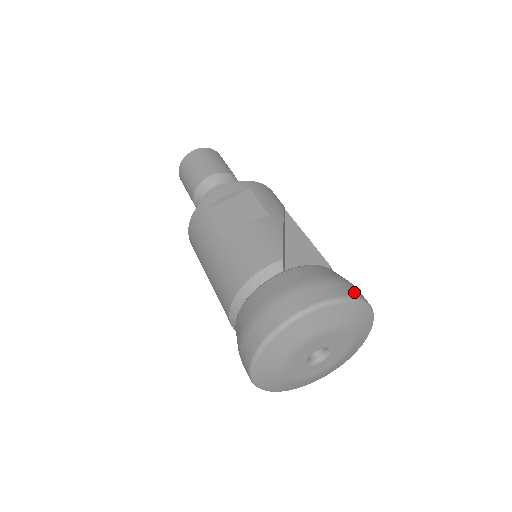
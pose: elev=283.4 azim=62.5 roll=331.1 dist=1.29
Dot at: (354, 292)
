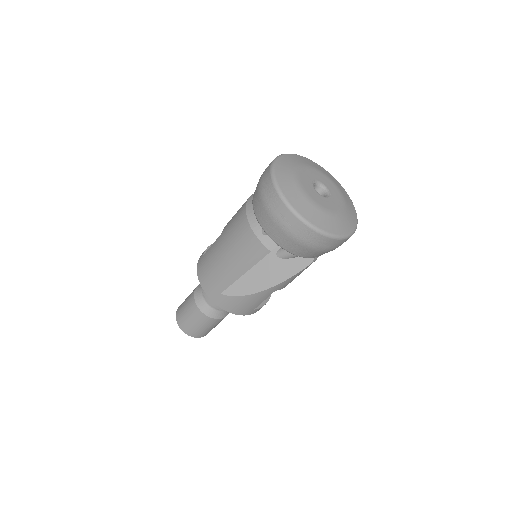
Dot at: occluded
